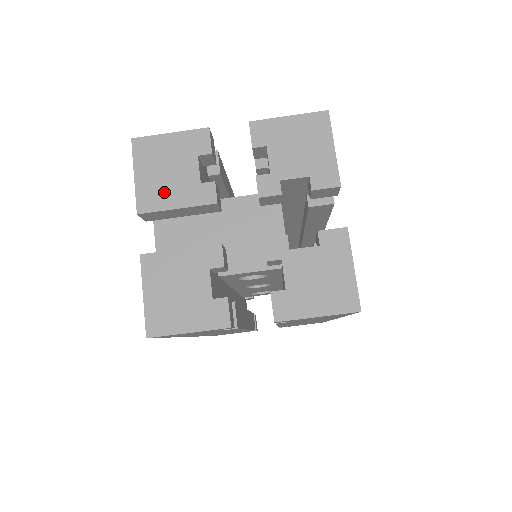
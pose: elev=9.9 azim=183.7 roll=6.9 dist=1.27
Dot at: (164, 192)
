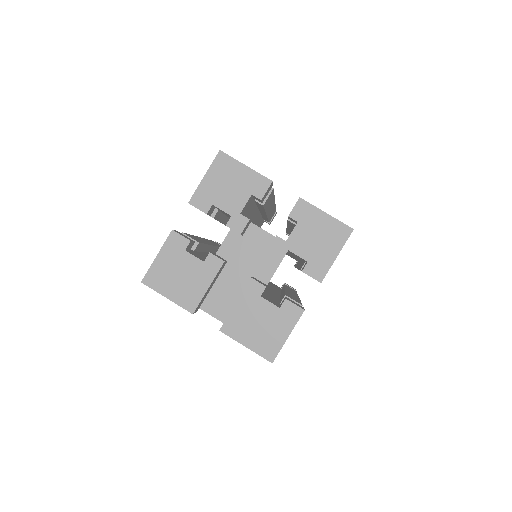
Dot at: (192, 288)
